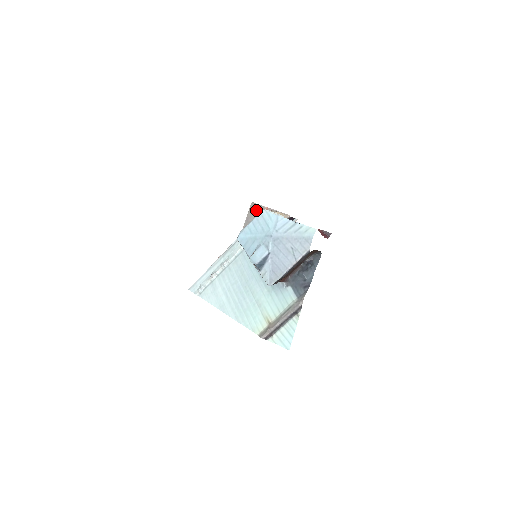
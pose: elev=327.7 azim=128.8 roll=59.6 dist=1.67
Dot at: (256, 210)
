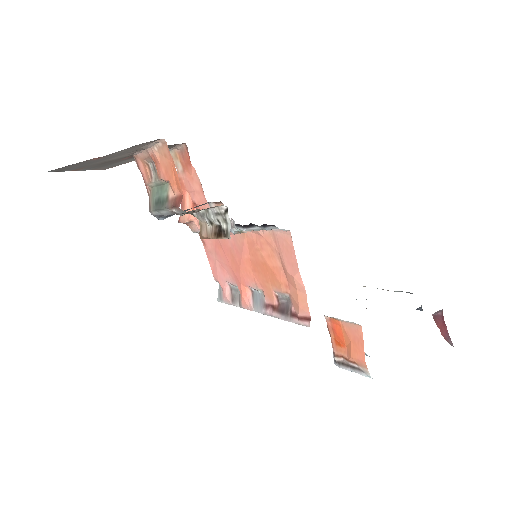
Dot at: occluded
